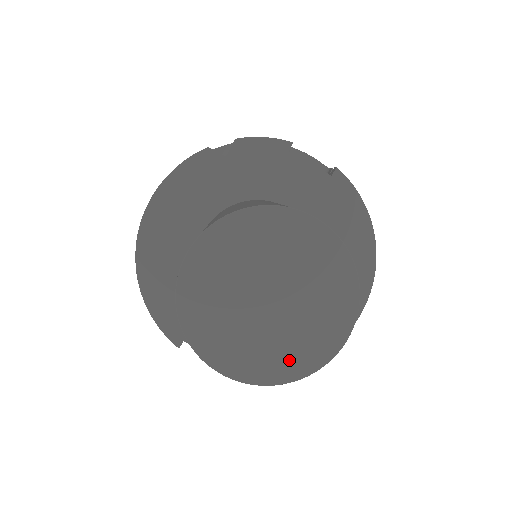
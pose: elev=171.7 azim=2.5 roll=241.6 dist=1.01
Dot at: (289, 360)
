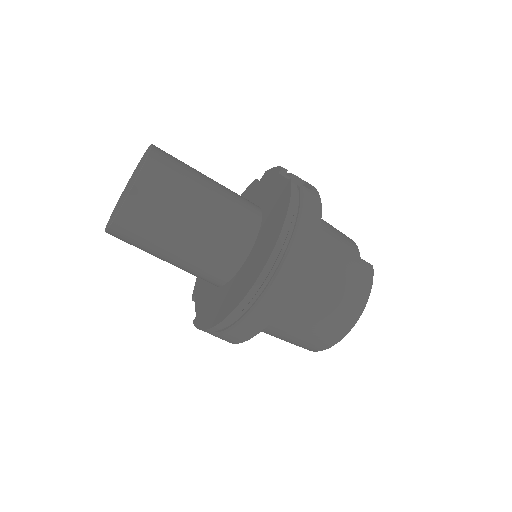
Dot at: occluded
